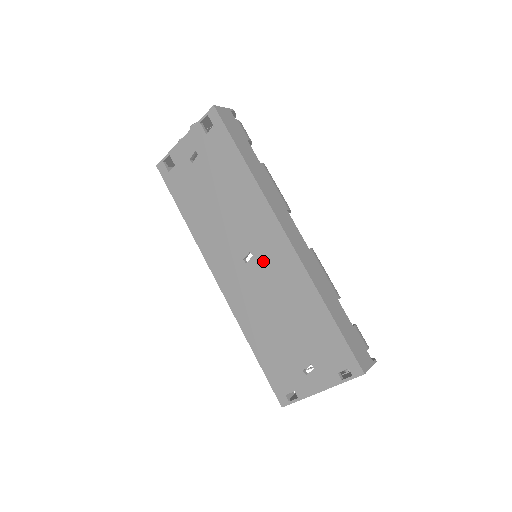
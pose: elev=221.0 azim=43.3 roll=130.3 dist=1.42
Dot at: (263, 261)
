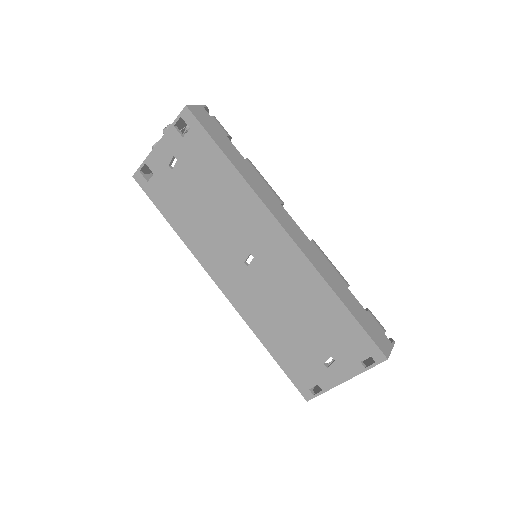
Dot at: (266, 262)
